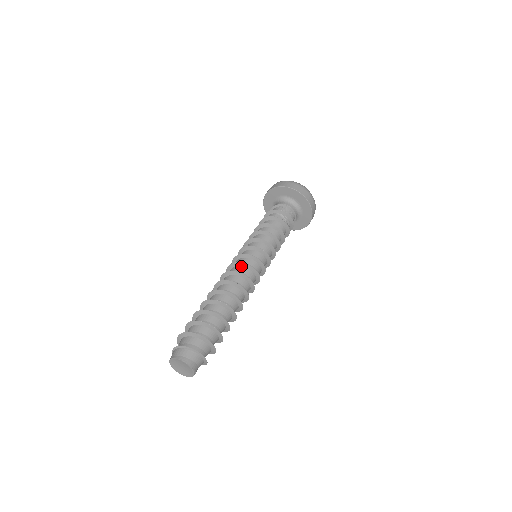
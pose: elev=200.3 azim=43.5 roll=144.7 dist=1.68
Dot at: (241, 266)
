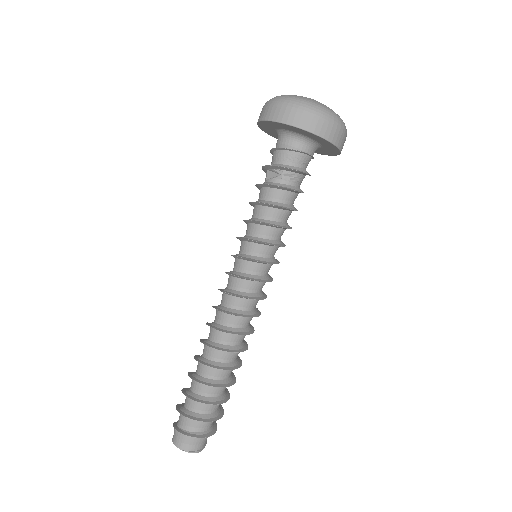
Dot at: (223, 293)
